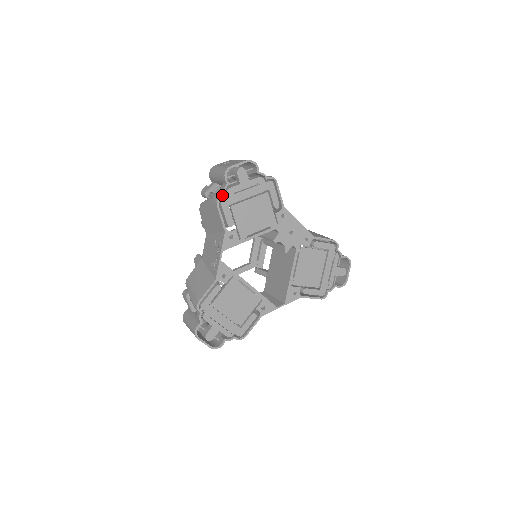
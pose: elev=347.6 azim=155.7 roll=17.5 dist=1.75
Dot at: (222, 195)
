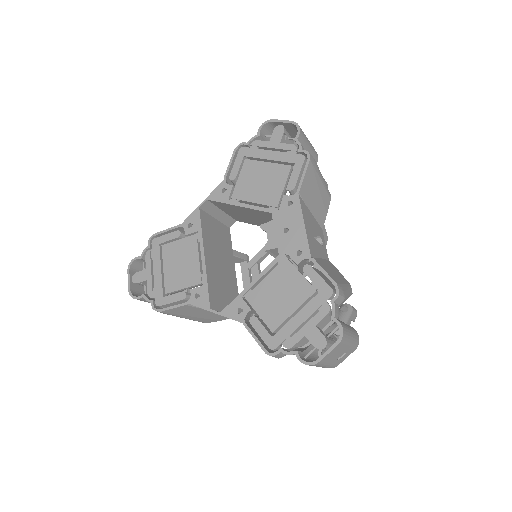
Dot at: (246, 143)
